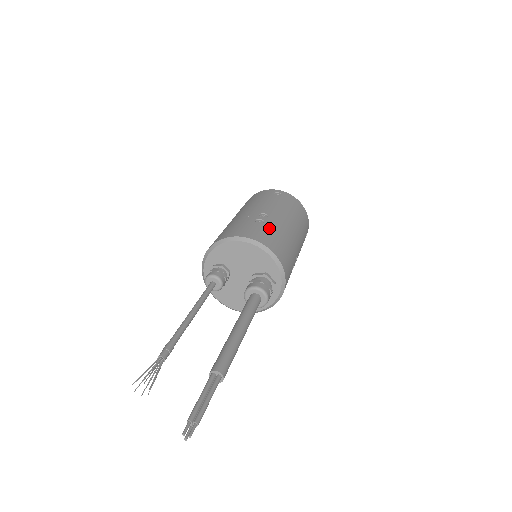
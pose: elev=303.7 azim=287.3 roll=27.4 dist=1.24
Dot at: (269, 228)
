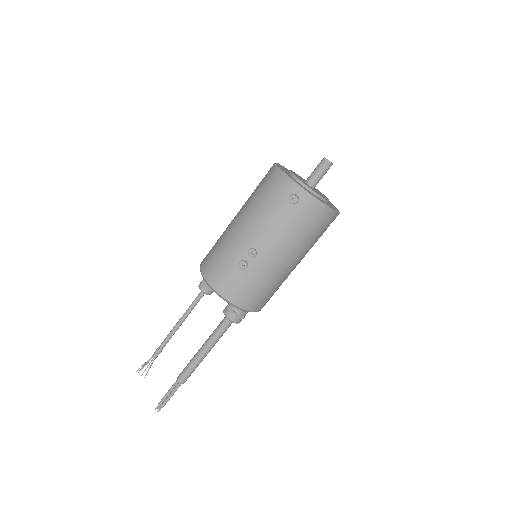
Dot at: (248, 277)
